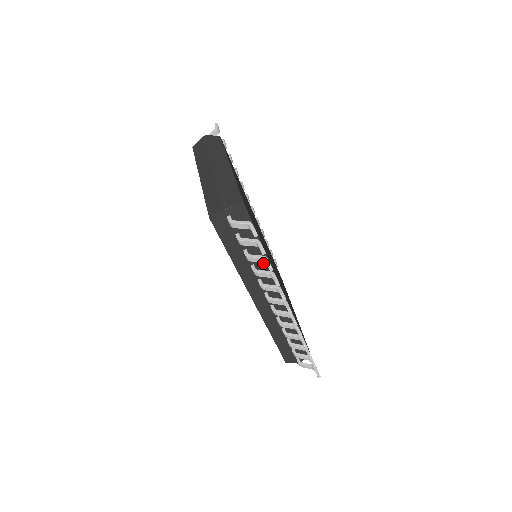
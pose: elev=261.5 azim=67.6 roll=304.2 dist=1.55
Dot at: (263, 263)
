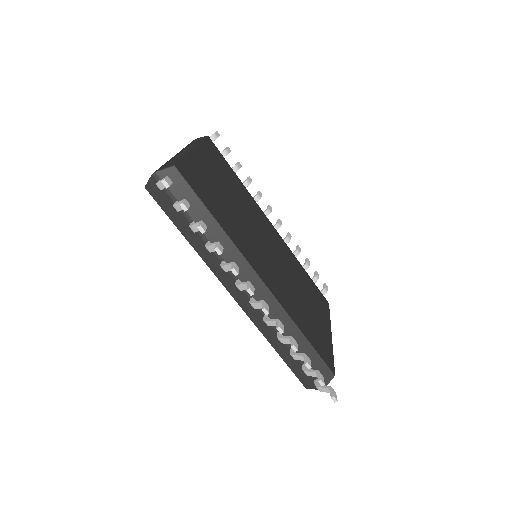
Dot at: (222, 240)
